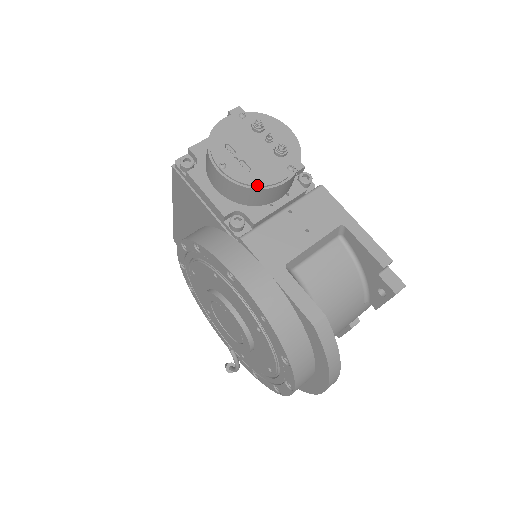
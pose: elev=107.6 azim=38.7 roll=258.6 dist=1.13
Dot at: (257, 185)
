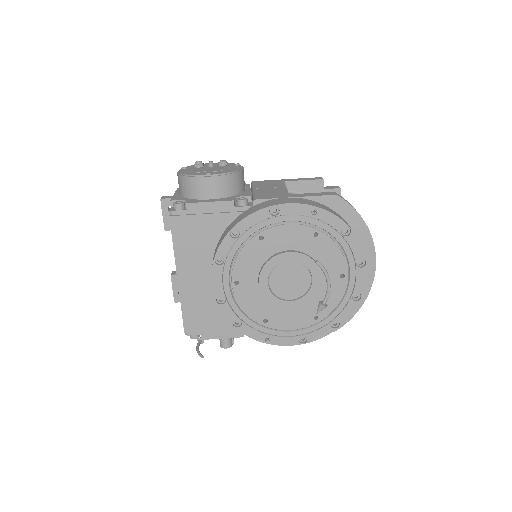
Dot at: (235, 171)
